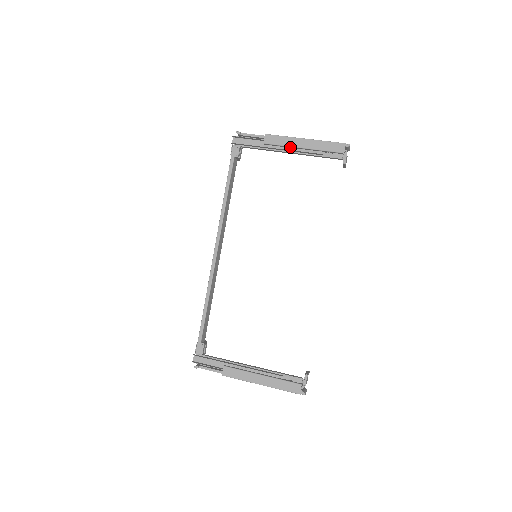
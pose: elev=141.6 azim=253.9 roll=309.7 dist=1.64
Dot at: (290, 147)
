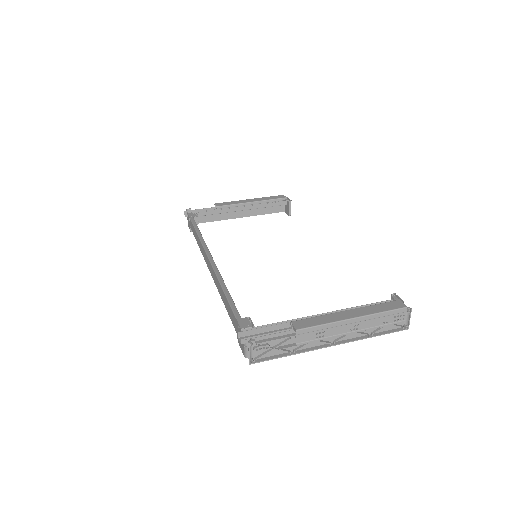
Dot at: (240, 205)
